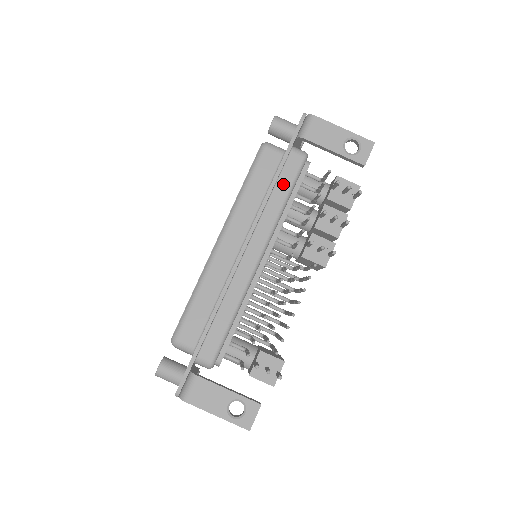
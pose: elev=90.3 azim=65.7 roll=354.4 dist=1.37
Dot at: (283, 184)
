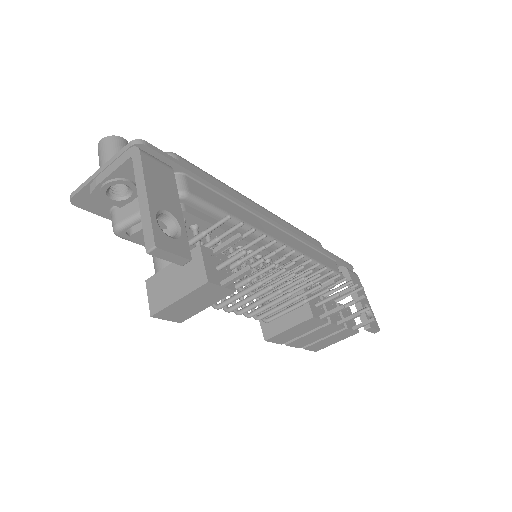
Dot at: (322, 258)
